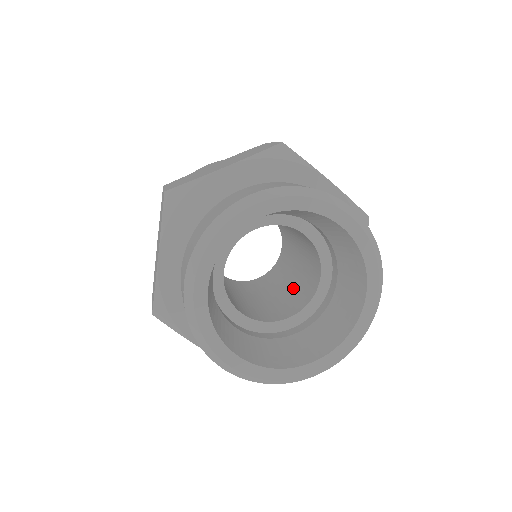
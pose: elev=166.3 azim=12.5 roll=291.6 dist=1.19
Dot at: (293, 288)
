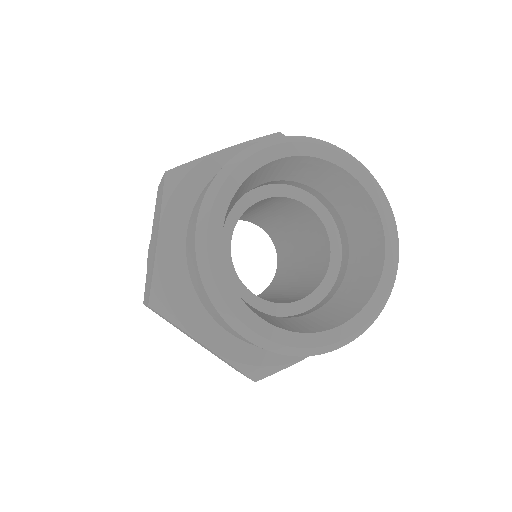
Dot at: occluded
